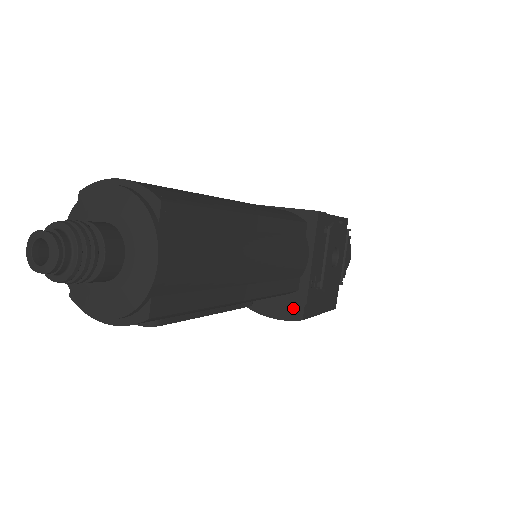
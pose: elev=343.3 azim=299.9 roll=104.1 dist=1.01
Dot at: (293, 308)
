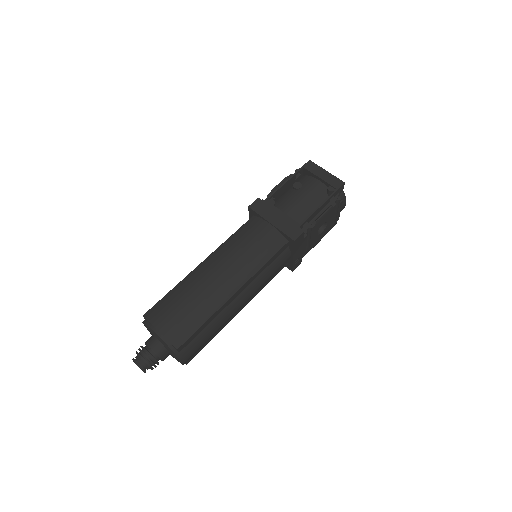
Dot at: occluded
